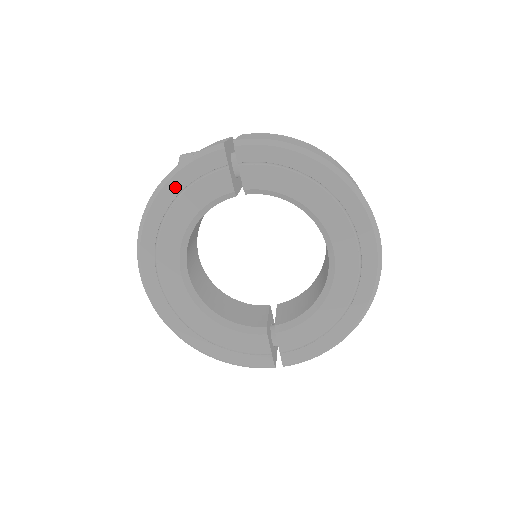
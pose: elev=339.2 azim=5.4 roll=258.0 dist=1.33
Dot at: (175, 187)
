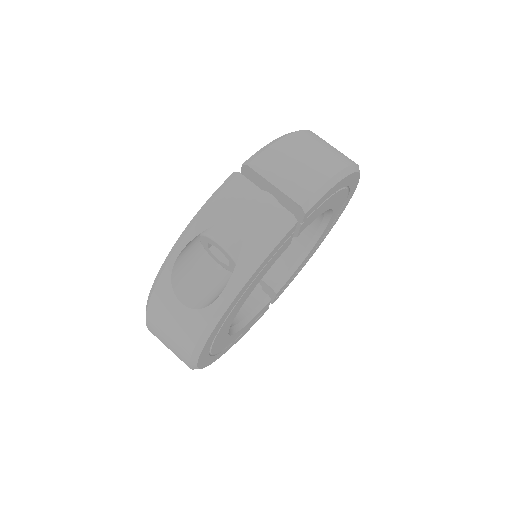
Dot at: (246, 287)
